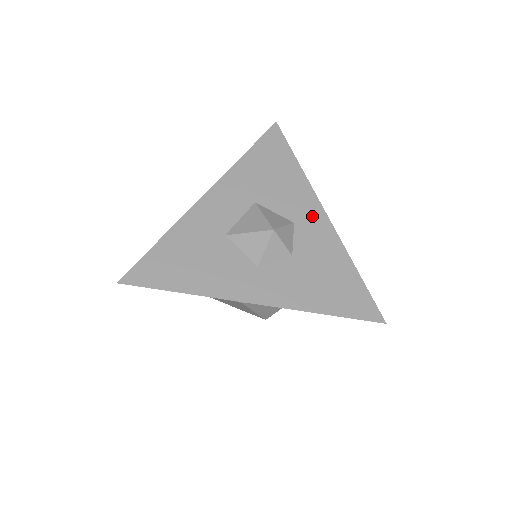
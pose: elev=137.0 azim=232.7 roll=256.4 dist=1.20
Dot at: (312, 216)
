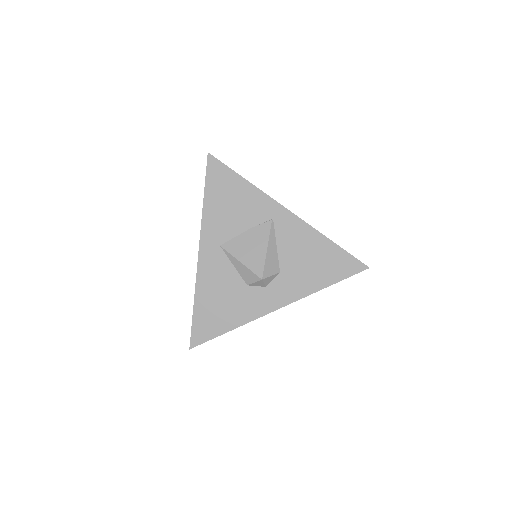
Dot at: occluded
